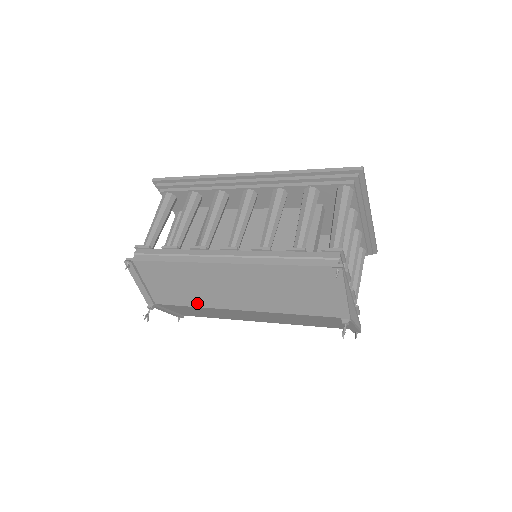
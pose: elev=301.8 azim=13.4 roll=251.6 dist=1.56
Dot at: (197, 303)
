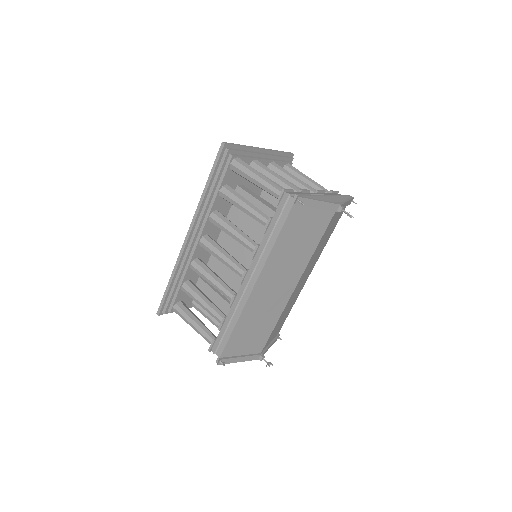
Dot at: (275, 320)
